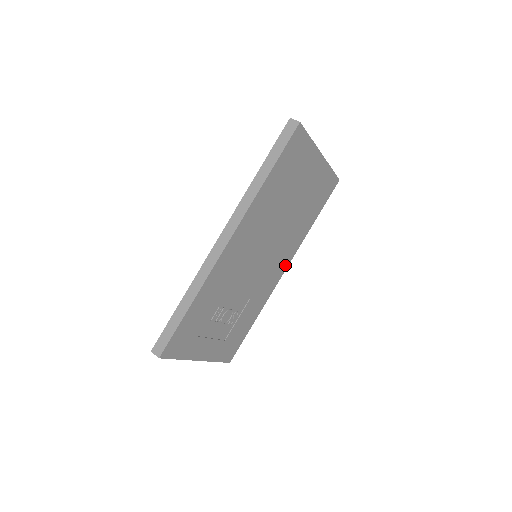
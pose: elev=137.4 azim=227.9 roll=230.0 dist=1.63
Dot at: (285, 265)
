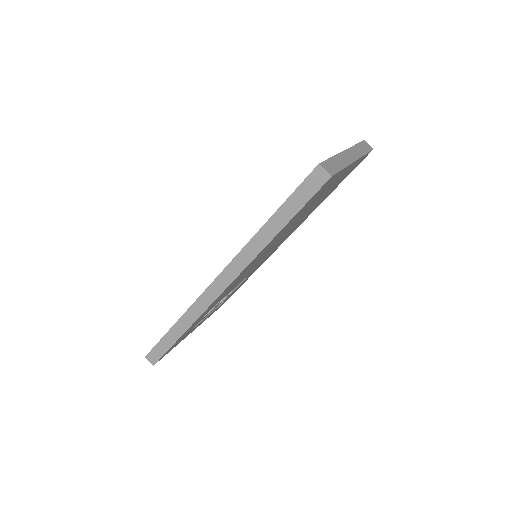
Dot at: occluded
